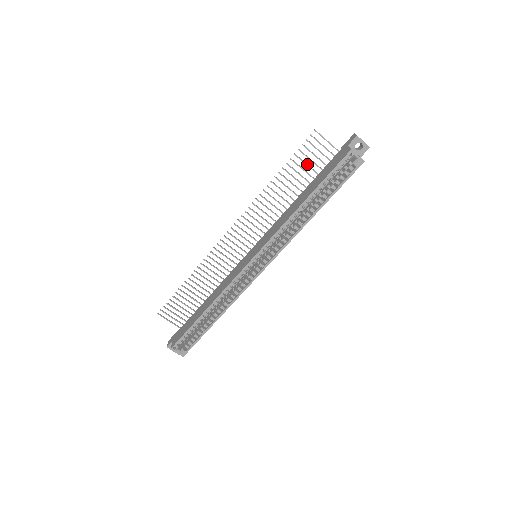
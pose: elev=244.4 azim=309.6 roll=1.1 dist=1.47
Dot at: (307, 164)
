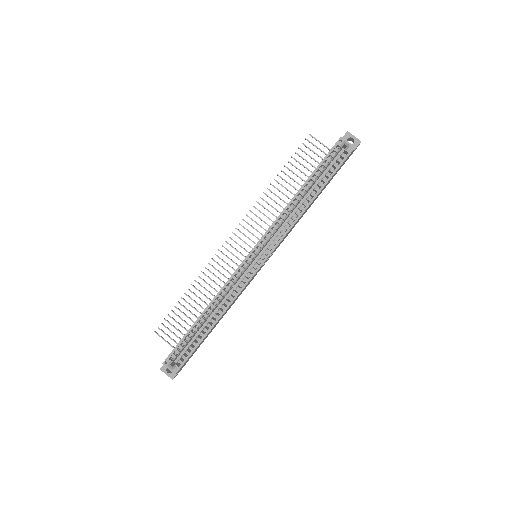
Dot at: (304, 166)
